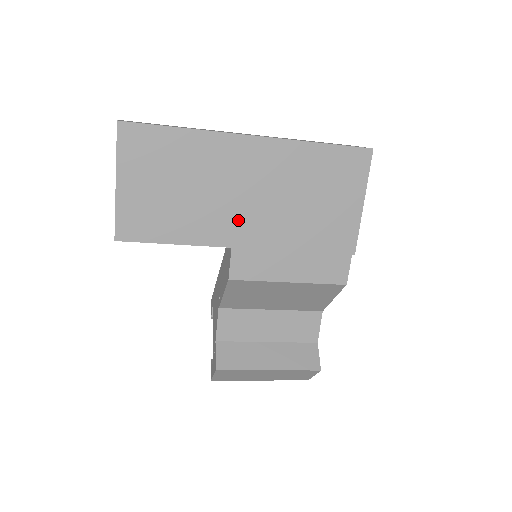
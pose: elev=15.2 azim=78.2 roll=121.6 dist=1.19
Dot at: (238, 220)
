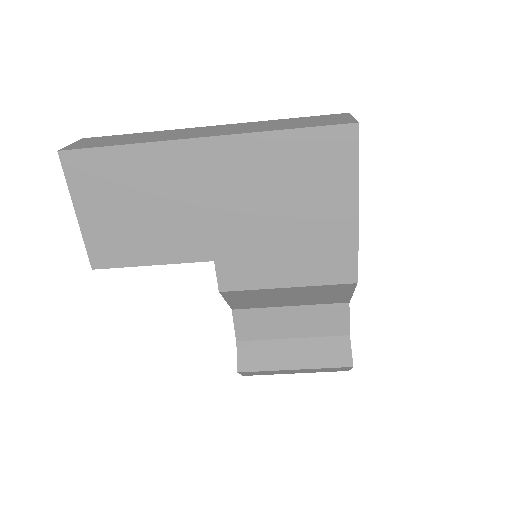
Dot at: (211, 232)
